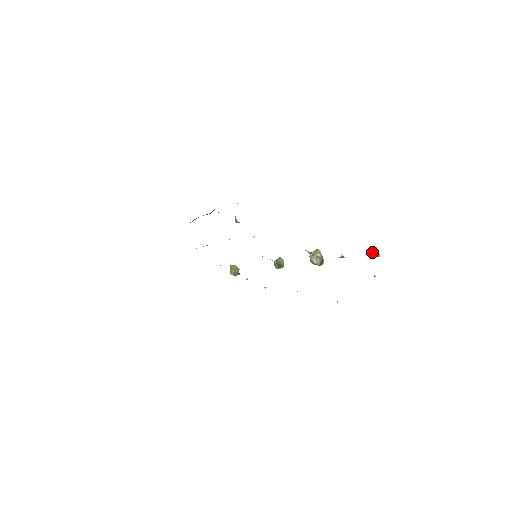
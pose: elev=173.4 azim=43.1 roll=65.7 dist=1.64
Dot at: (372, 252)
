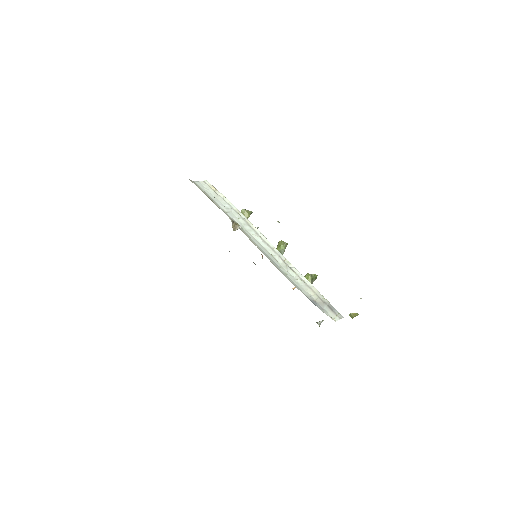
Dot at: (350, 316)
